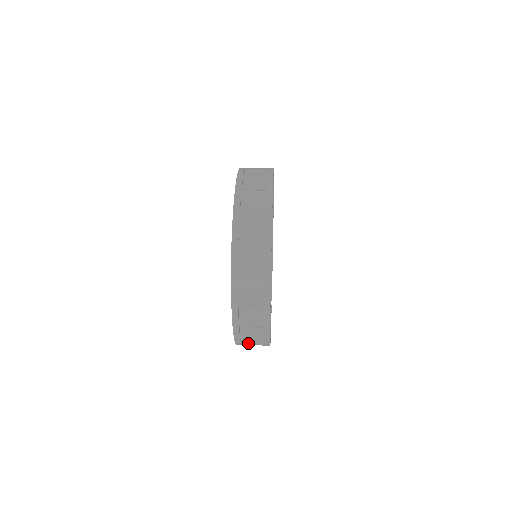
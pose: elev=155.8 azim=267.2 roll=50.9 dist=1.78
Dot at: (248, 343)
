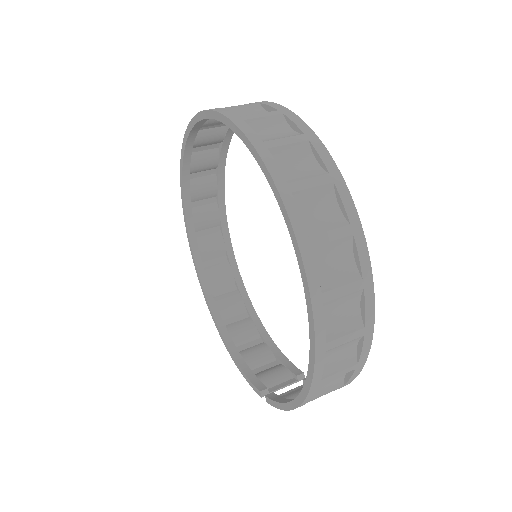
Dot at: (335, 334)
